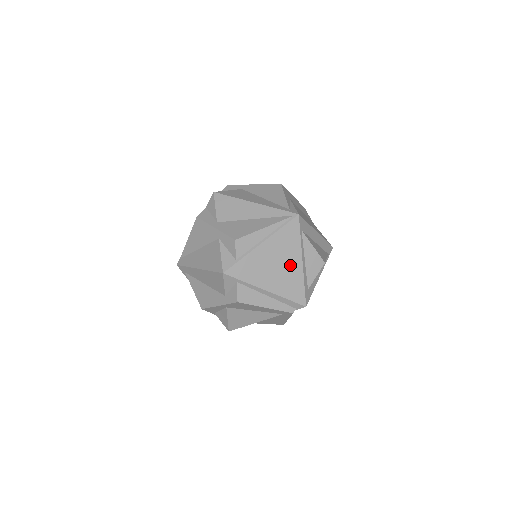
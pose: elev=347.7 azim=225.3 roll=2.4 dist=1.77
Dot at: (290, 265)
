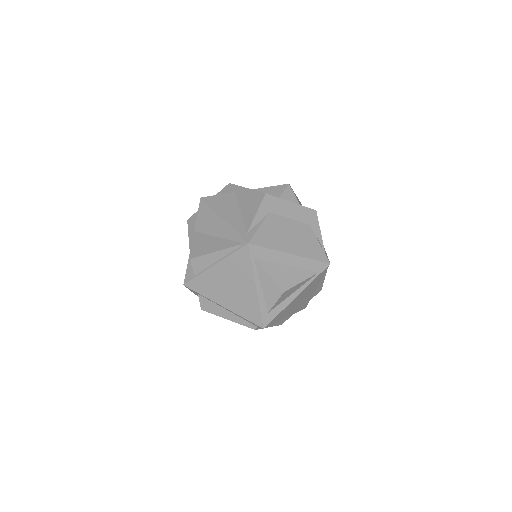
Dot at: (244, 289)
